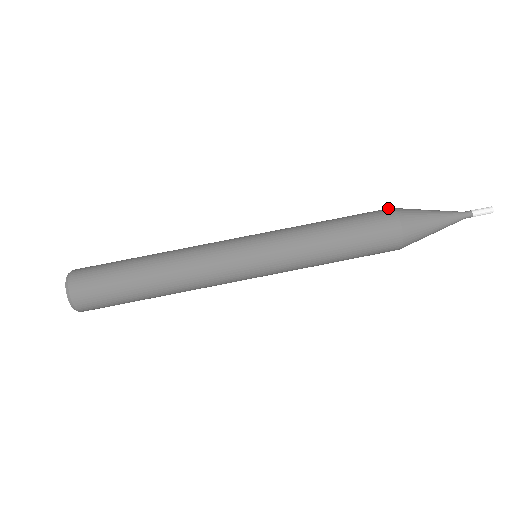
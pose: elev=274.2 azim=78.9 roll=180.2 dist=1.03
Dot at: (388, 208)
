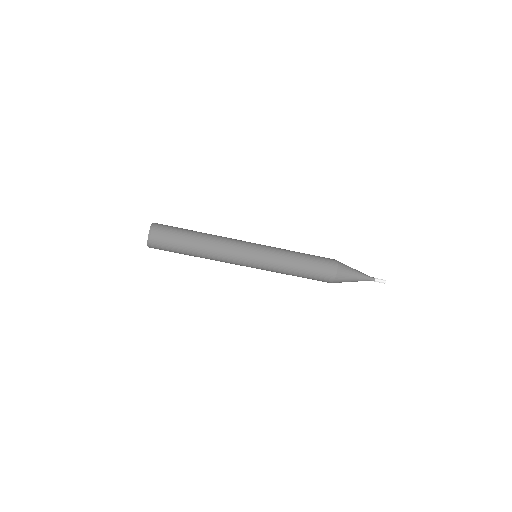
Dot at: (334, 259)
